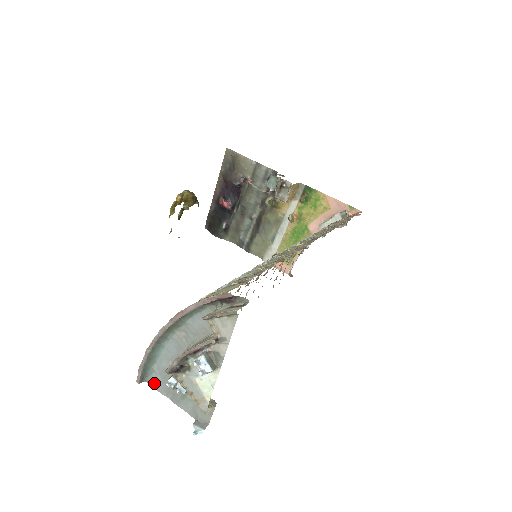
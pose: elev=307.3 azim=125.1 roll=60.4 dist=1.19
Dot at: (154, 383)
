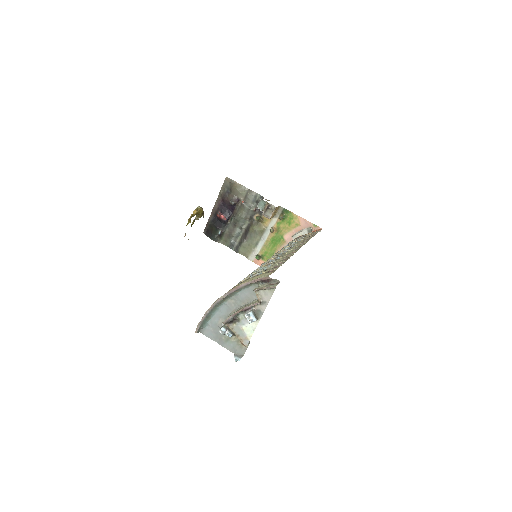
Dot at: (207, 333)
